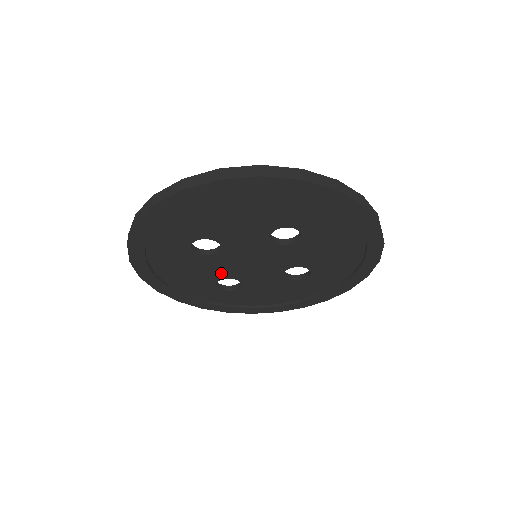
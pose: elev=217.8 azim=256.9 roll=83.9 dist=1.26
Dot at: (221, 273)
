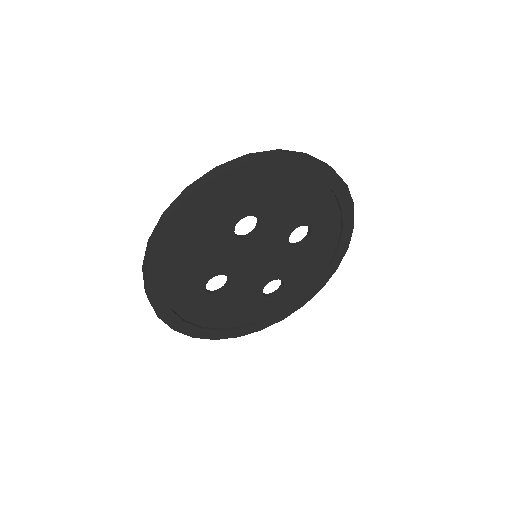
Dot at: (255, 288)
